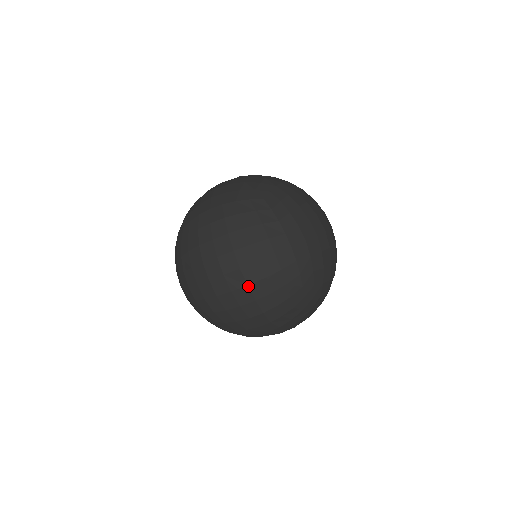
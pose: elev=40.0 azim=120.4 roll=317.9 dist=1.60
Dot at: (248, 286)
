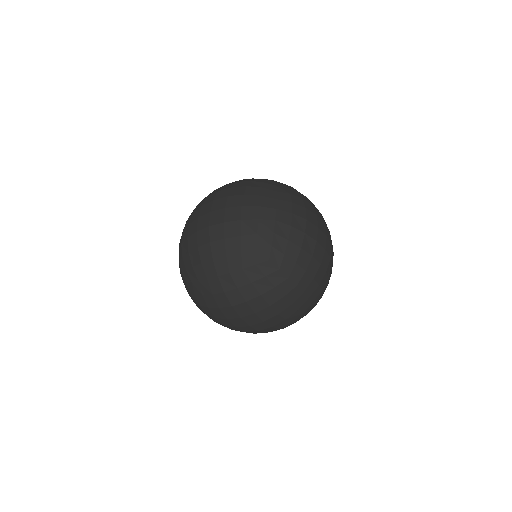
Dot at: (272, 327)
